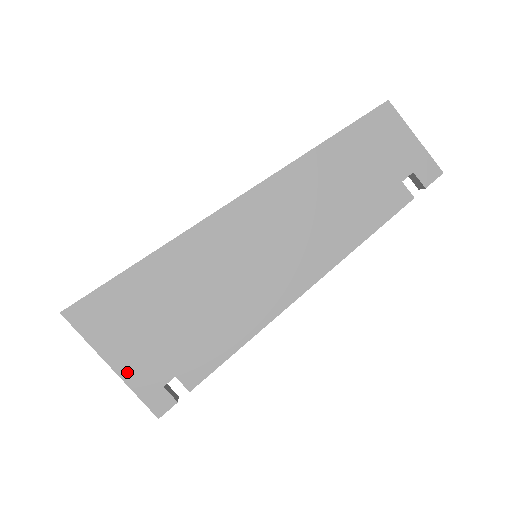
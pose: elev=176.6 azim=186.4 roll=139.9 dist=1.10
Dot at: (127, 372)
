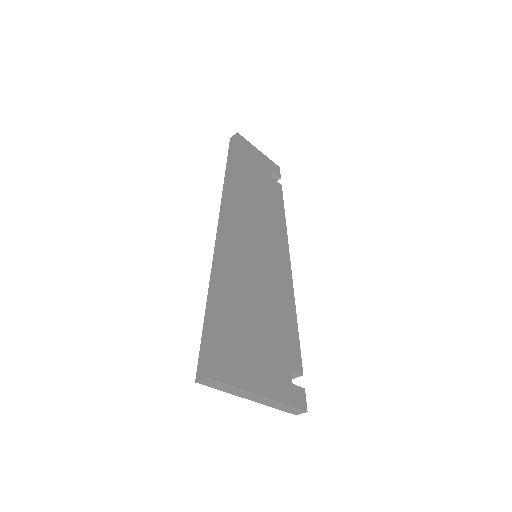
Dot at: (272, 391)
